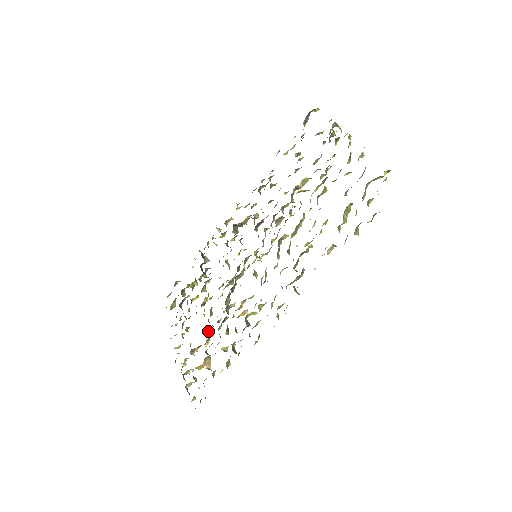
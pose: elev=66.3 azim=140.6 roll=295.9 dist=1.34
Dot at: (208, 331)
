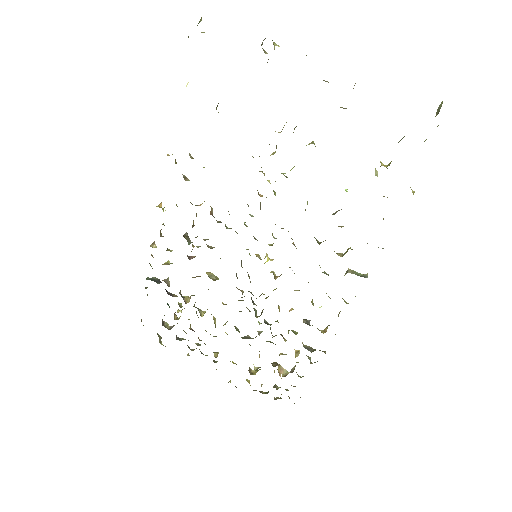
Dot at: occluded
